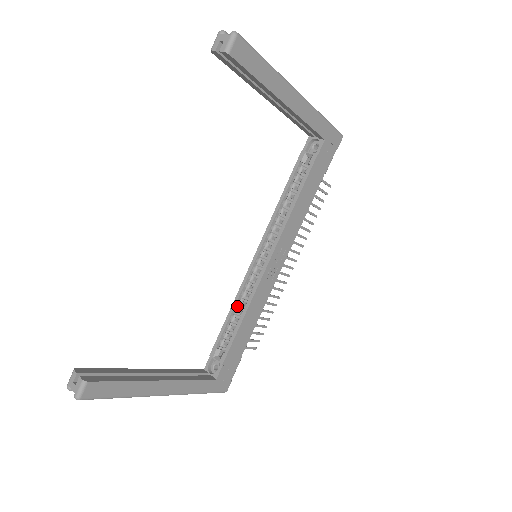
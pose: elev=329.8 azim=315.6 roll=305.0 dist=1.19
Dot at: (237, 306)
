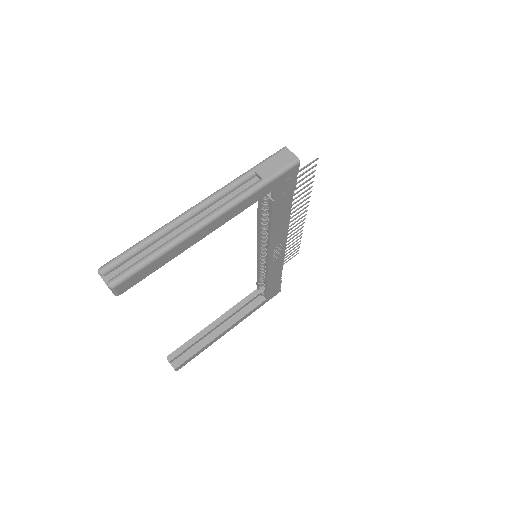
Dot at: (261, 268)
